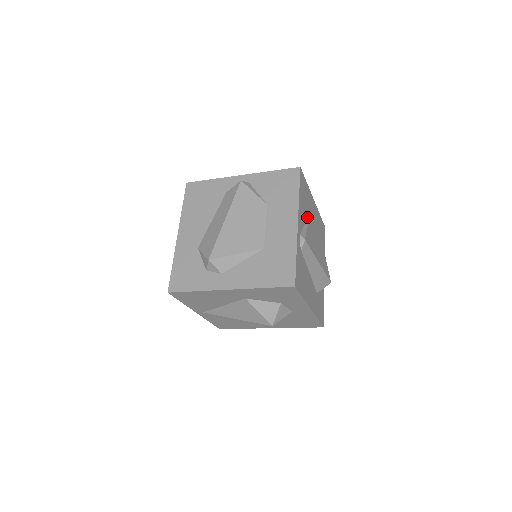
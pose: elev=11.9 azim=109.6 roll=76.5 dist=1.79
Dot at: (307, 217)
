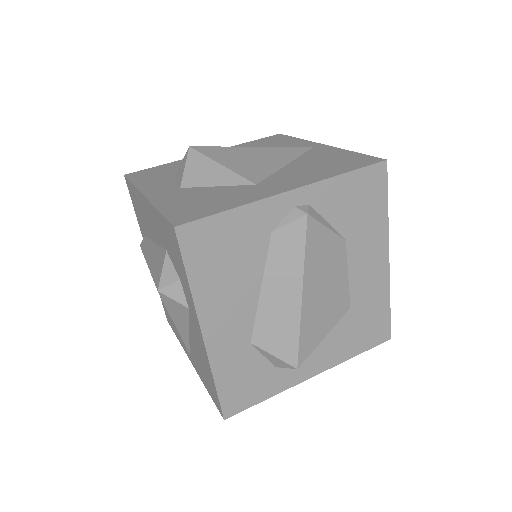
Dot at: occluded
